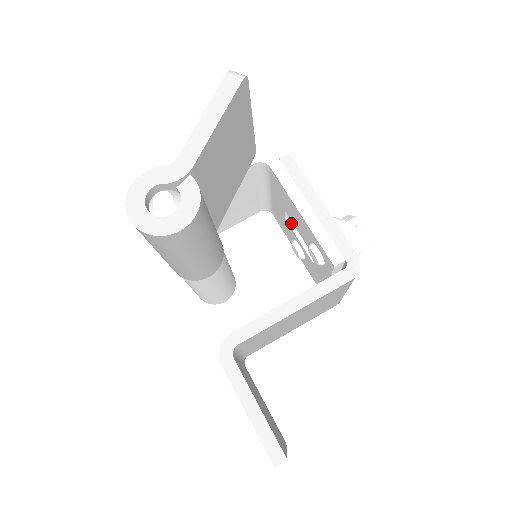
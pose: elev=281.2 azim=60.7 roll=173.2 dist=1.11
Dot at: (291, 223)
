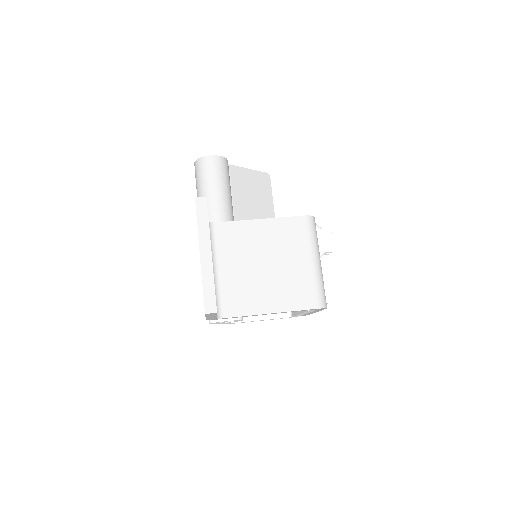
Dot at: occluded
